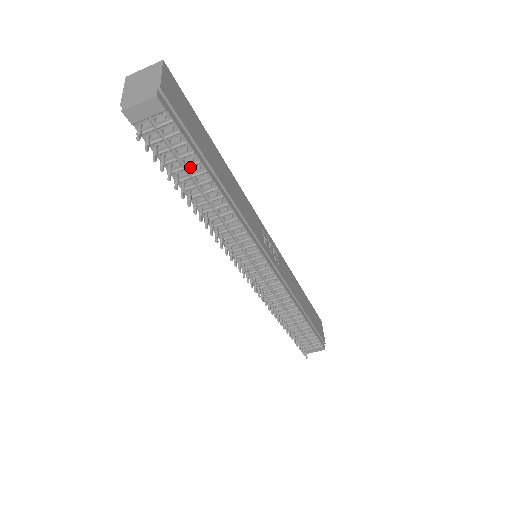
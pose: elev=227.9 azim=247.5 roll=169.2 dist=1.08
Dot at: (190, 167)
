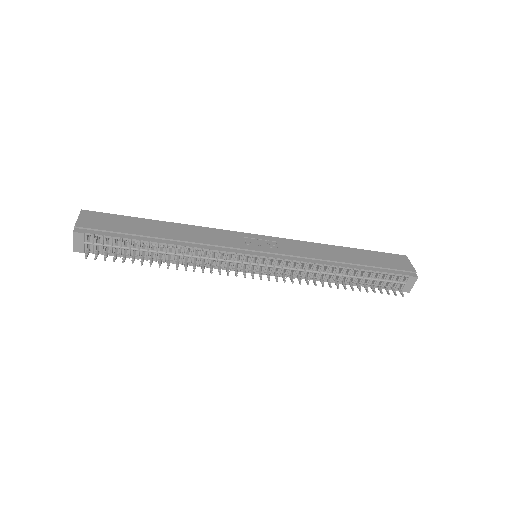
Dot at: (132, 246)
